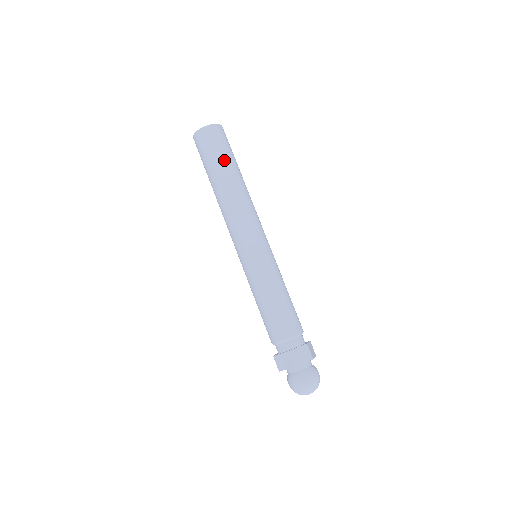
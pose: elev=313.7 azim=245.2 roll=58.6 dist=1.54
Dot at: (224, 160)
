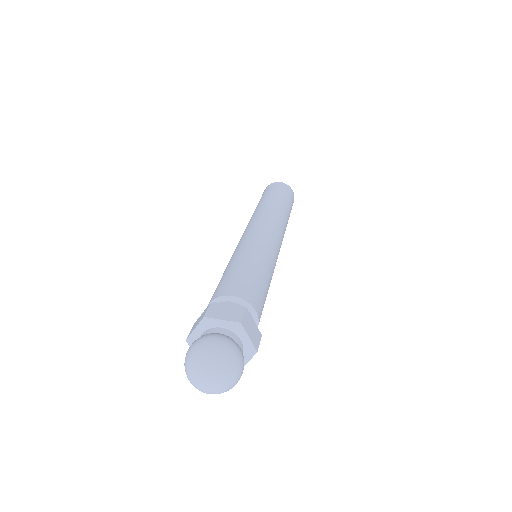
Dot at: (275, 195)
